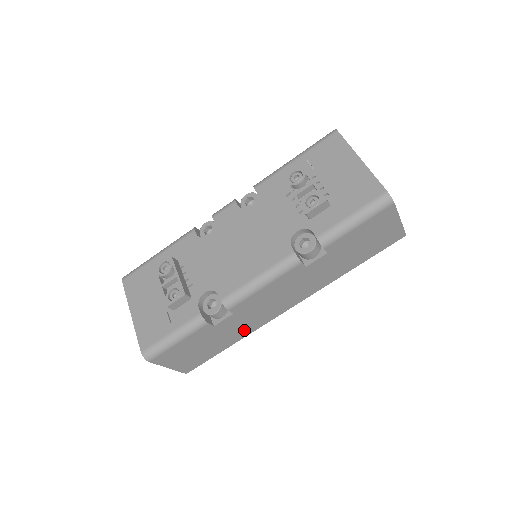
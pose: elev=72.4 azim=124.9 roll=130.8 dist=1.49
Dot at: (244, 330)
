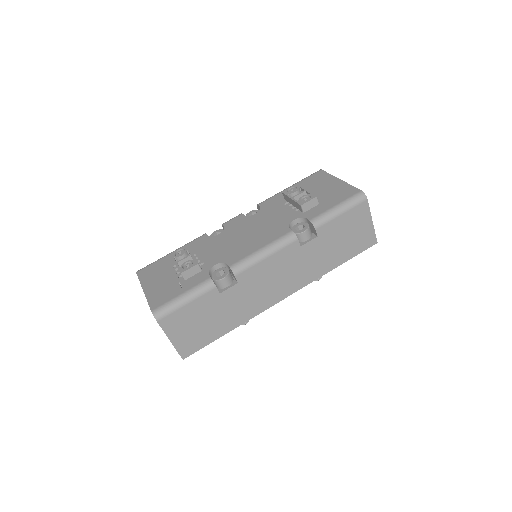
Dot at: (243, 313)
